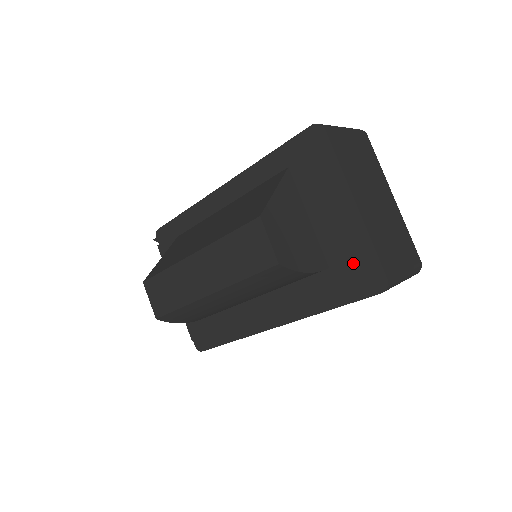
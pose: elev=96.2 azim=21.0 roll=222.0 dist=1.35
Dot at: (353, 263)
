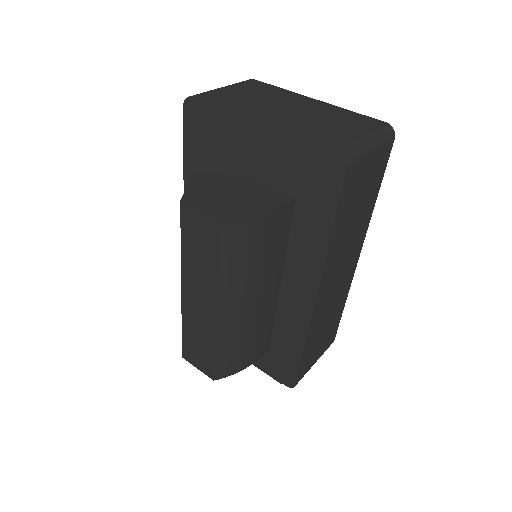
Dot at: (304, 172)
